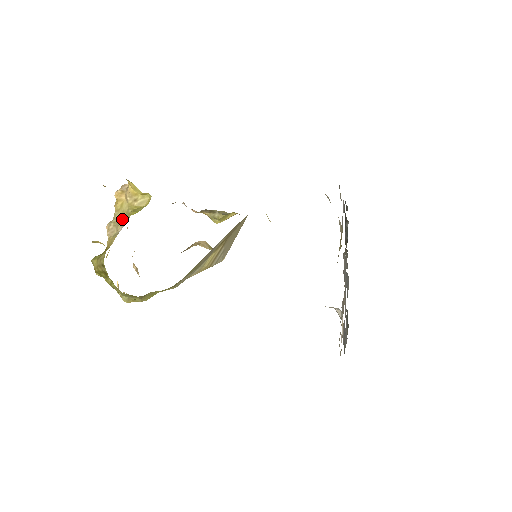
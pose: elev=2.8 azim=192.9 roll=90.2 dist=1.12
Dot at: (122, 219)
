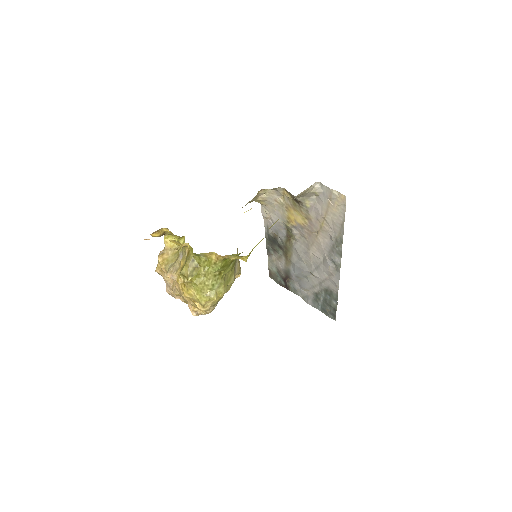
Dot at: (175, 261)
